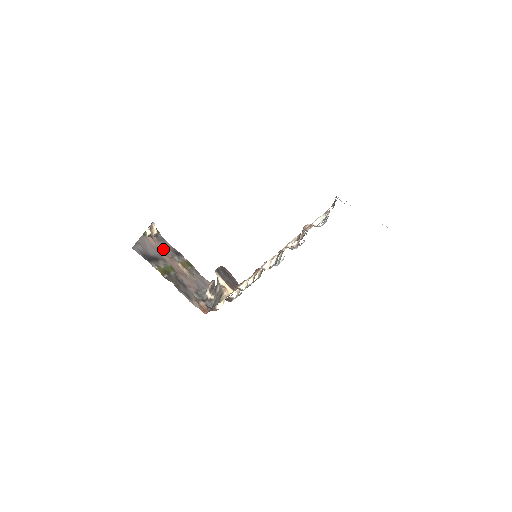
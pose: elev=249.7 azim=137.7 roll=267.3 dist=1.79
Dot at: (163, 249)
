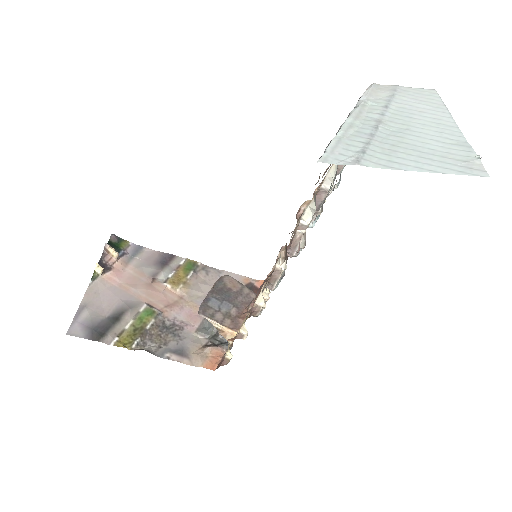
Dot at: (136, 275)
